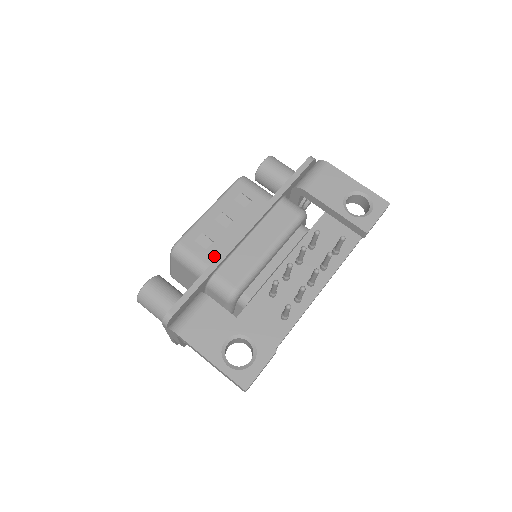
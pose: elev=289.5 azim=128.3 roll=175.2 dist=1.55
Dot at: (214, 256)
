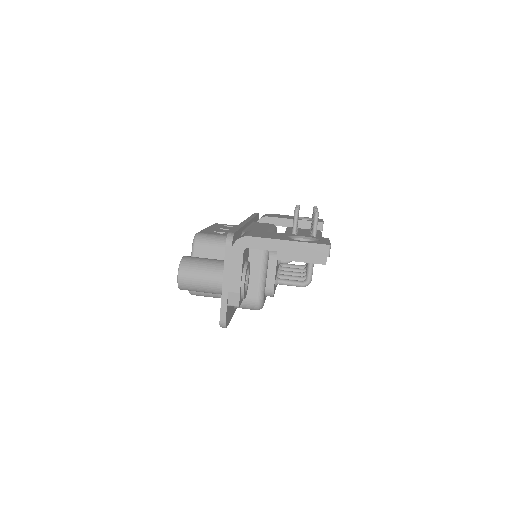
Dot at: occluded
